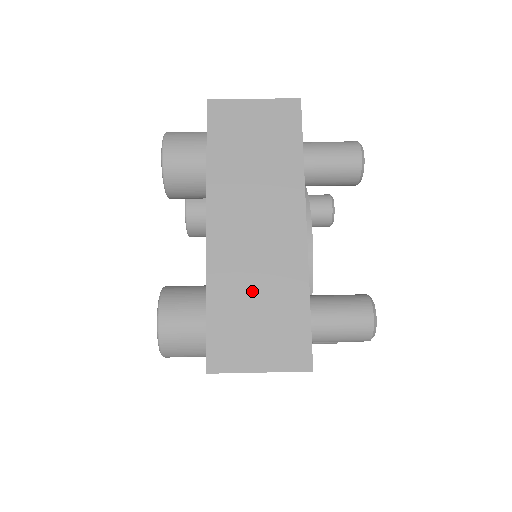
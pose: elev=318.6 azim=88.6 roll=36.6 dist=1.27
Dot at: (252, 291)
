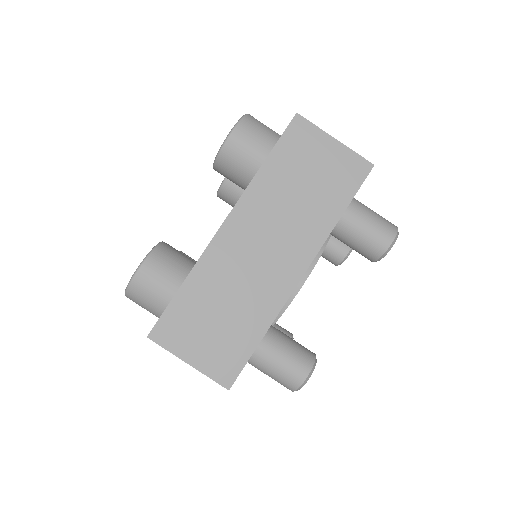
Dot at: occluded
